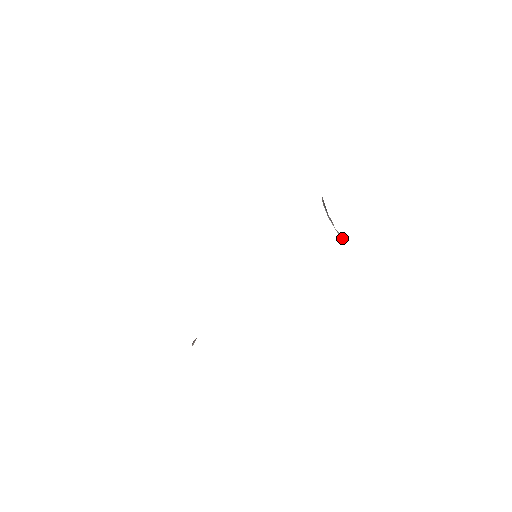
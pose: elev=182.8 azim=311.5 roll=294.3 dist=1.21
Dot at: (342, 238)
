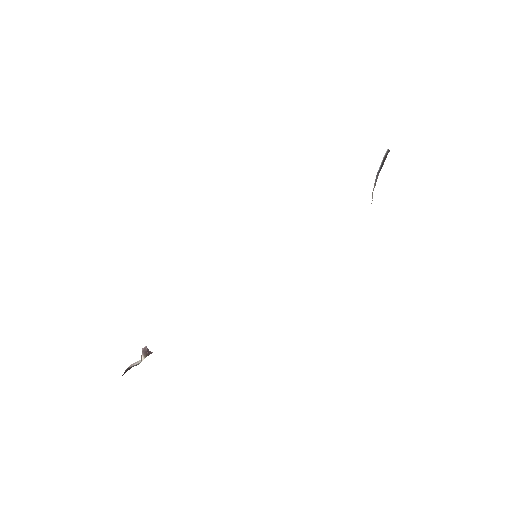
Dot at: occluded
